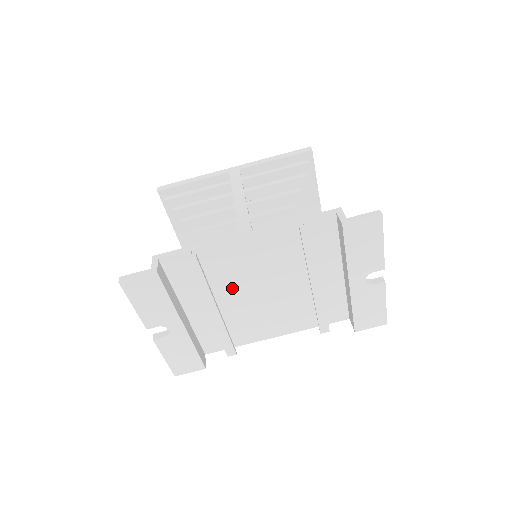
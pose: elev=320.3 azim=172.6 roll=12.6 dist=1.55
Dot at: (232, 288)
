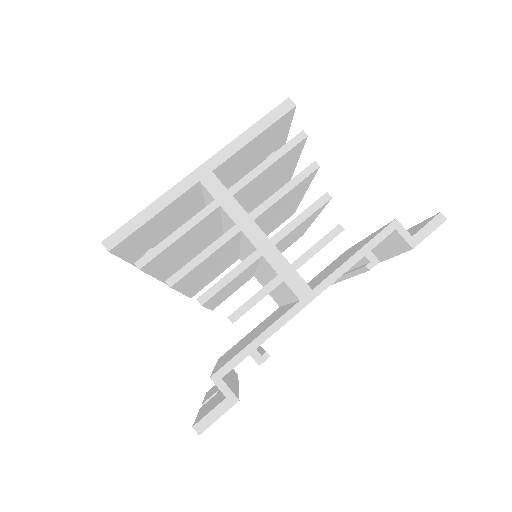
Dot at: occluded
